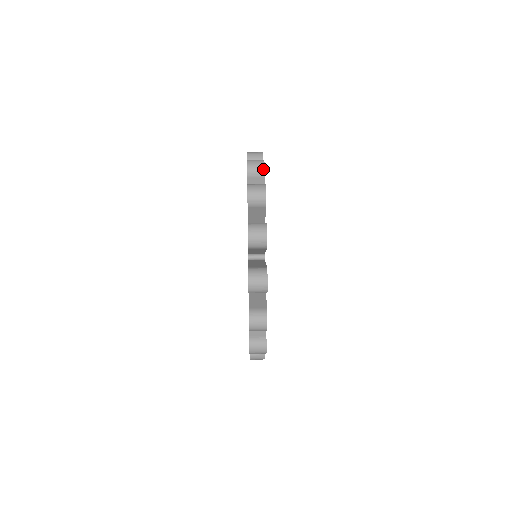
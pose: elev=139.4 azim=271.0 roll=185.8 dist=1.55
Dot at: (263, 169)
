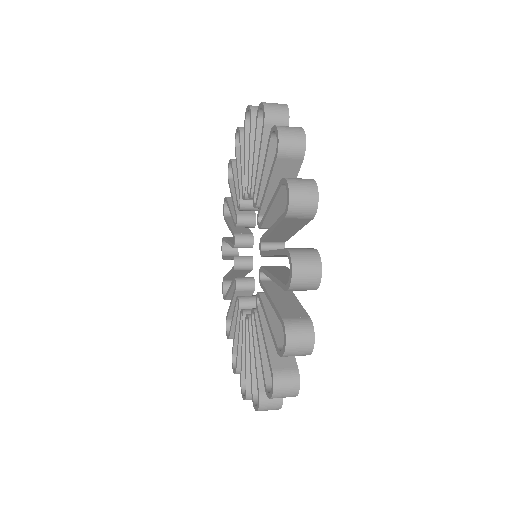
Dot at: occluded
